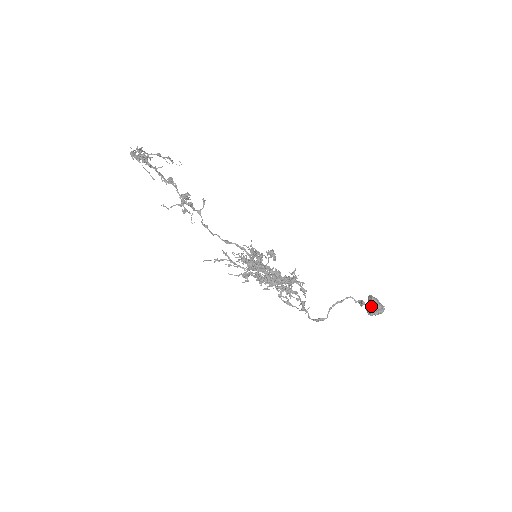
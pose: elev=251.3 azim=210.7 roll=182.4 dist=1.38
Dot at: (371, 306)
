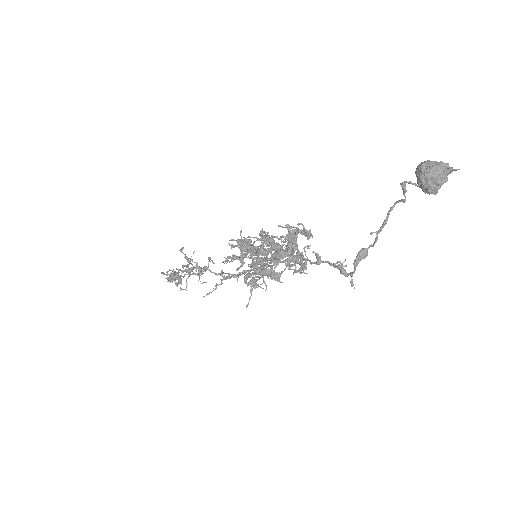
Dot at: occluded
